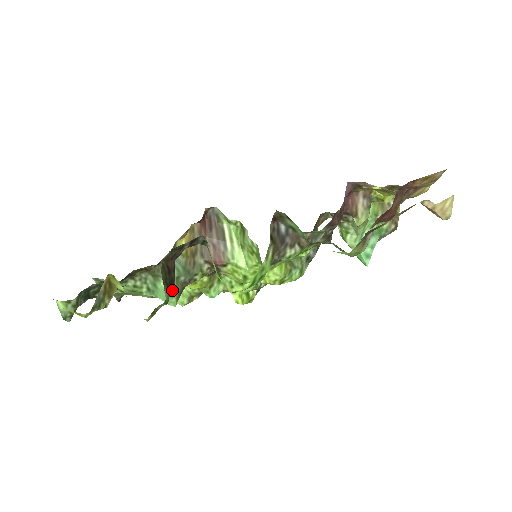
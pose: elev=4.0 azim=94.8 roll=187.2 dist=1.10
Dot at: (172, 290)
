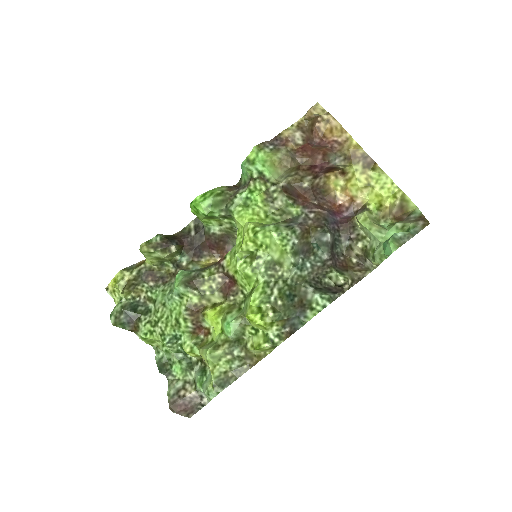
Dot at: (170, 244)
